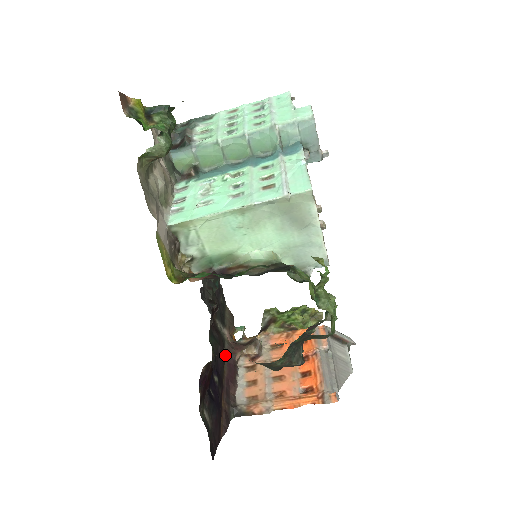
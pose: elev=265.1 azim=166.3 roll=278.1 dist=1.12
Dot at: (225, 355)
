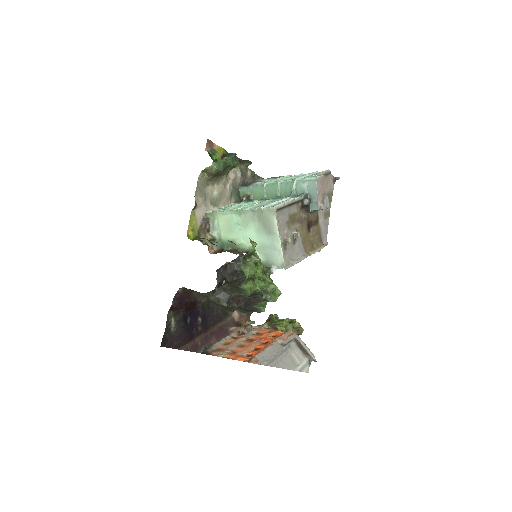
Dot at: (223, 322)
